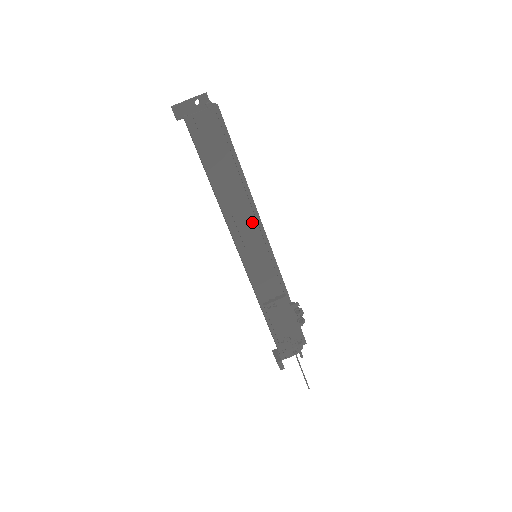
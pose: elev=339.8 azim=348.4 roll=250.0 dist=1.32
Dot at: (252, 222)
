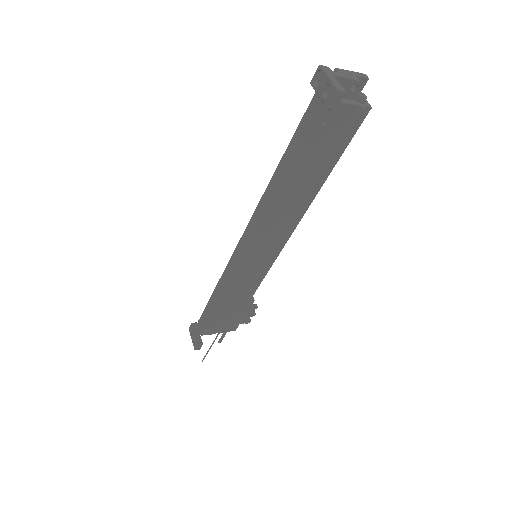
Dot at: (283, 229)
